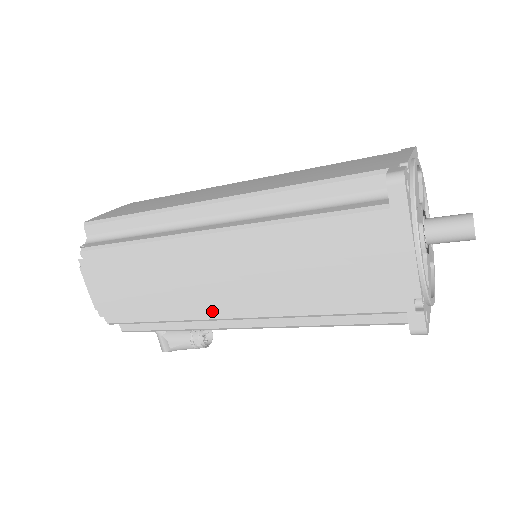
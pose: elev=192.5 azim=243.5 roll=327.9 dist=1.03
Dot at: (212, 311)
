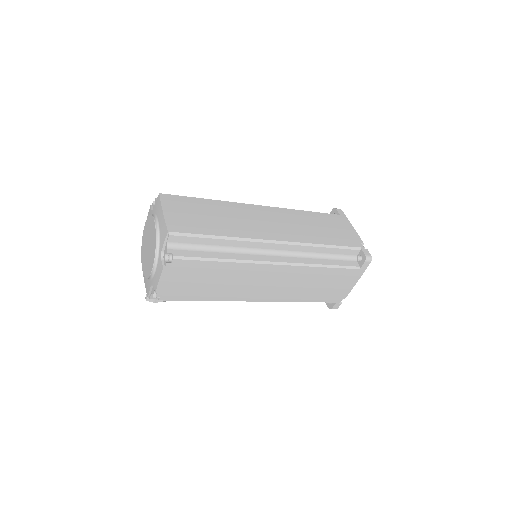
Dot at: (247, 298)
